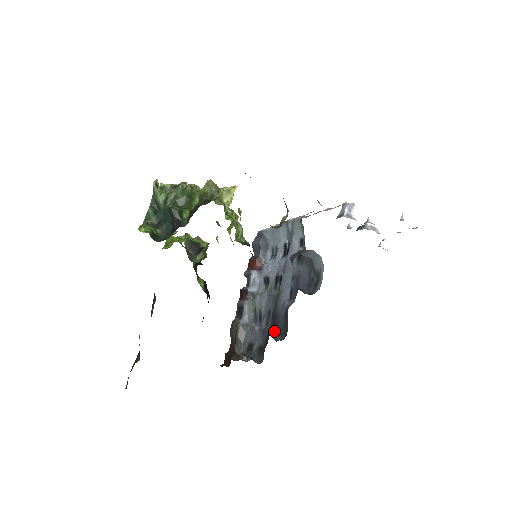
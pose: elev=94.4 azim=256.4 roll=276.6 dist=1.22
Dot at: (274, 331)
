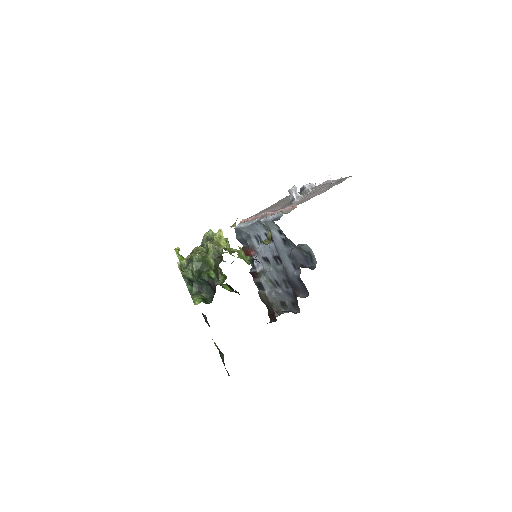
Dot at: (298, 292)
